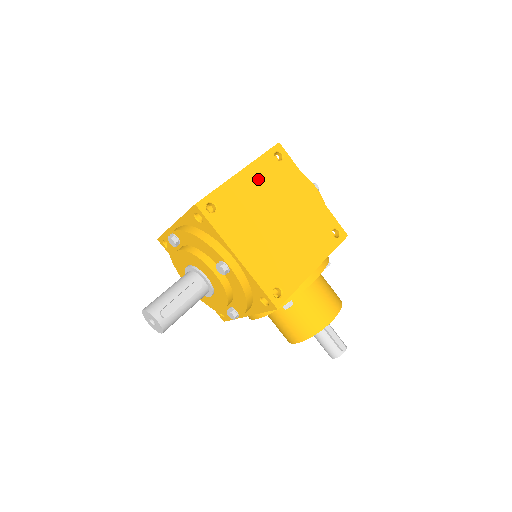
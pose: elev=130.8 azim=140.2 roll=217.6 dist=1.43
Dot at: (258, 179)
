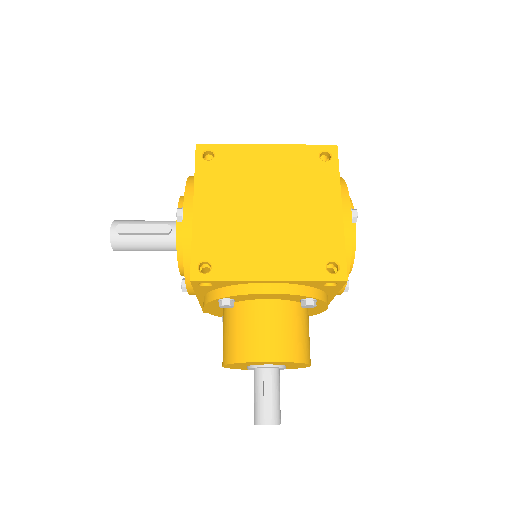
Dot at: (280, 161)
